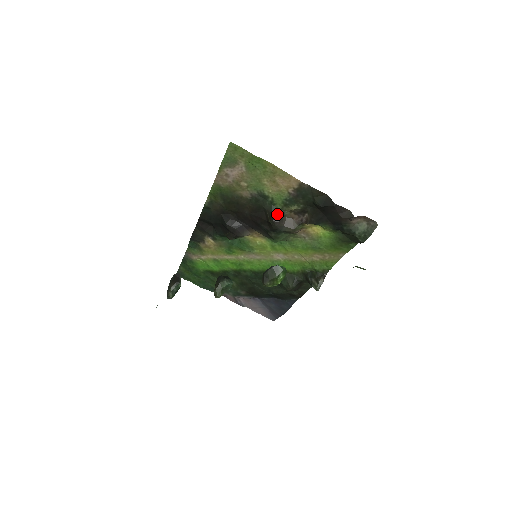
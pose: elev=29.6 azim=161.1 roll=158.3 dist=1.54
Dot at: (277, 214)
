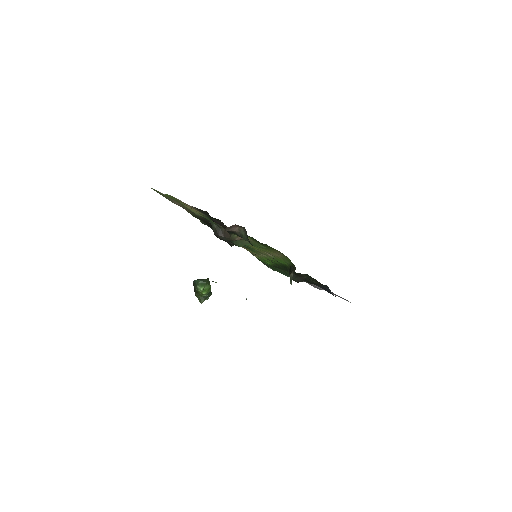
Dot at: (215, 228)
